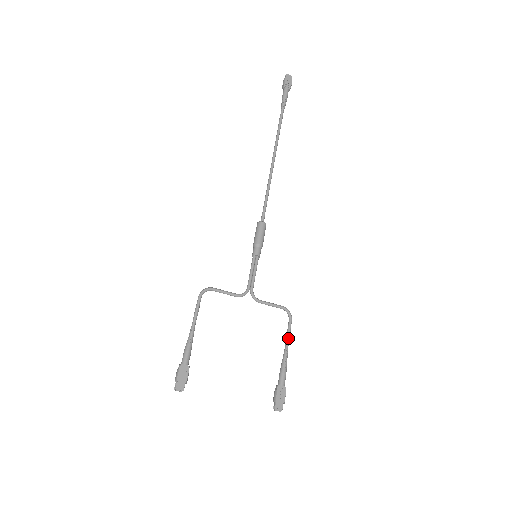
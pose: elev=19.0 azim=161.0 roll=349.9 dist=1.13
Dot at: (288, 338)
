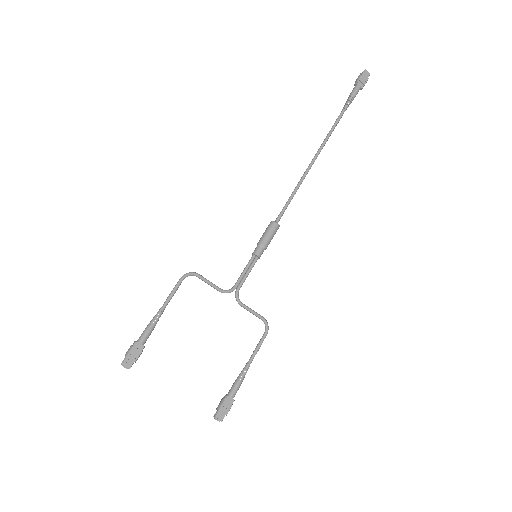
Dot at: (256, 351)
